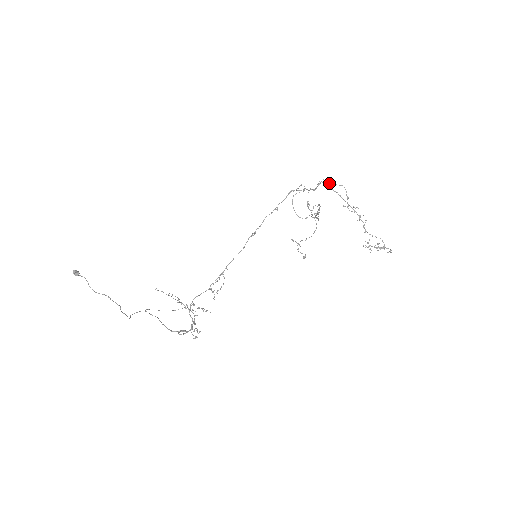
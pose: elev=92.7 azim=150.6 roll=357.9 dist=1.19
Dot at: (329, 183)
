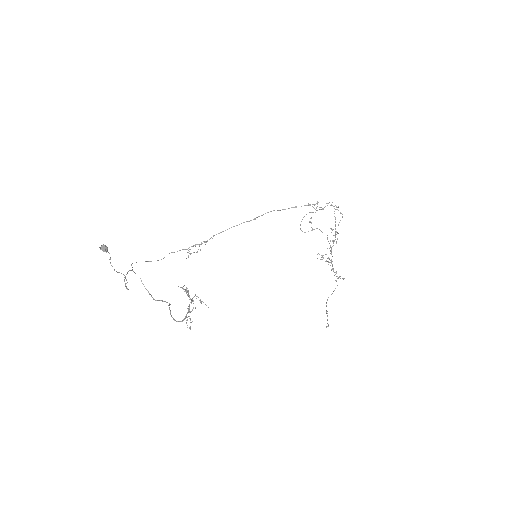
Dot at: (334, 206)
